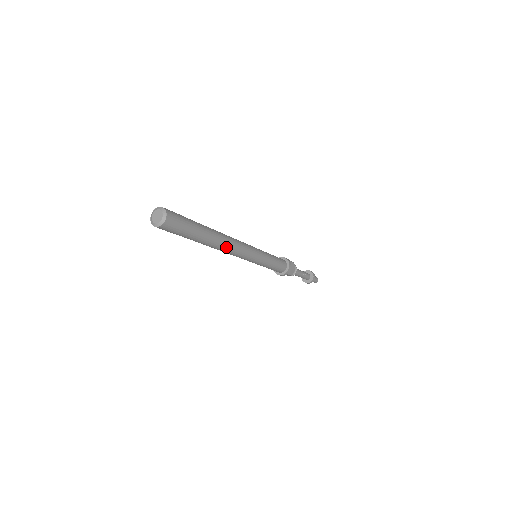
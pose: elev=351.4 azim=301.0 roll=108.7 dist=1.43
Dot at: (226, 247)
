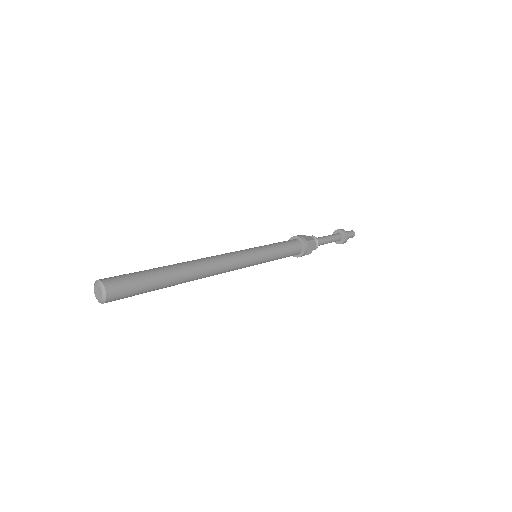
Dot at: (205, 276)
